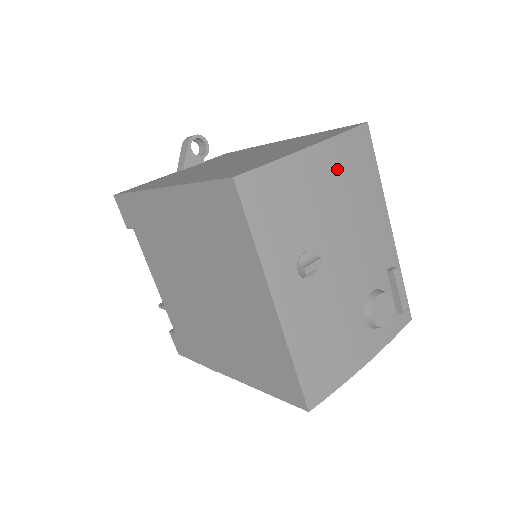
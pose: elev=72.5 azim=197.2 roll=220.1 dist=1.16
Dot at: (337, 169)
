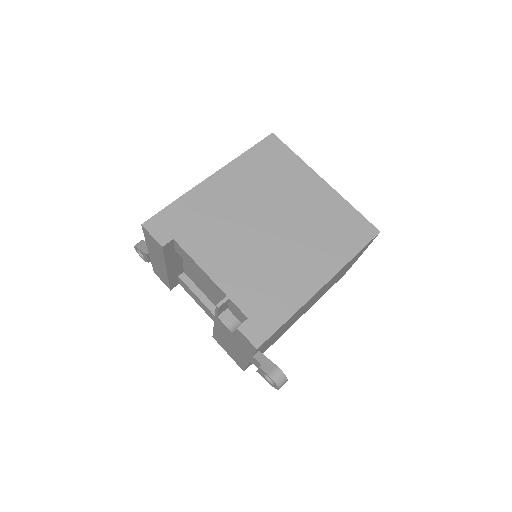
Dot at: occluded
